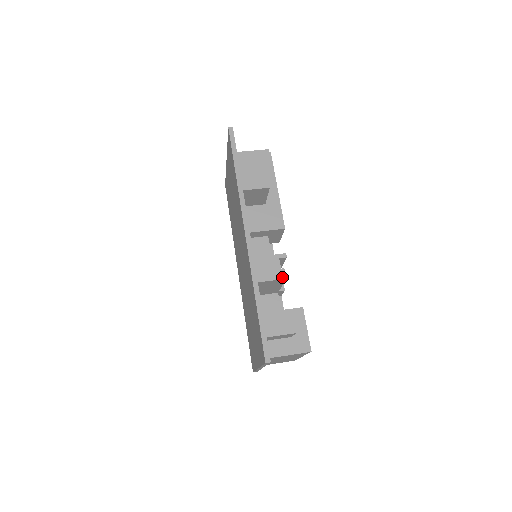
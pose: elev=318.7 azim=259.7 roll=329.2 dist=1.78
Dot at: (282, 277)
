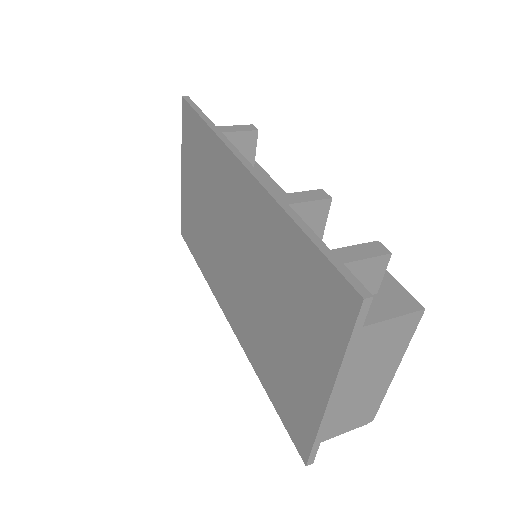
Dot at: (324, 197)
